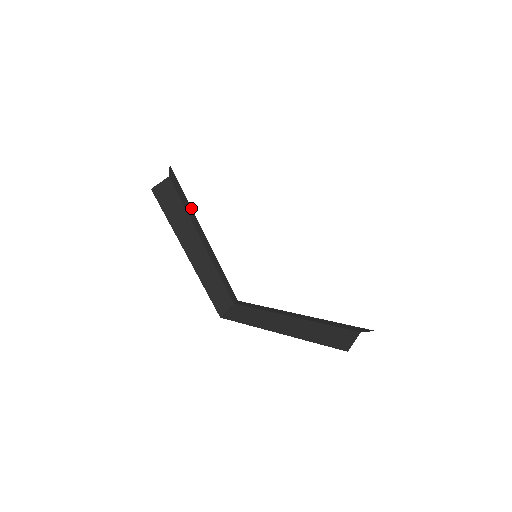
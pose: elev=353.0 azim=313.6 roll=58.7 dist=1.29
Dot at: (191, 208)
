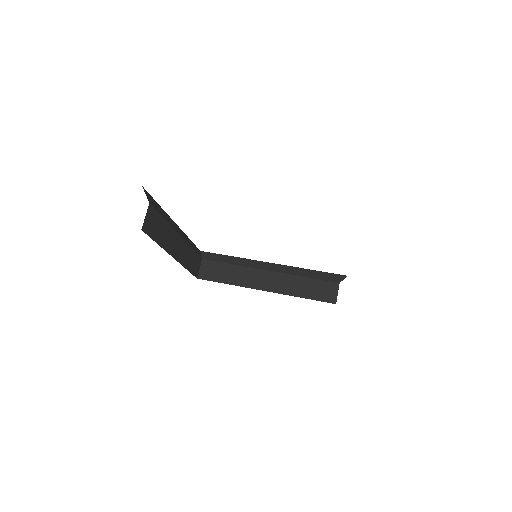
Dot at: (163, 210)
